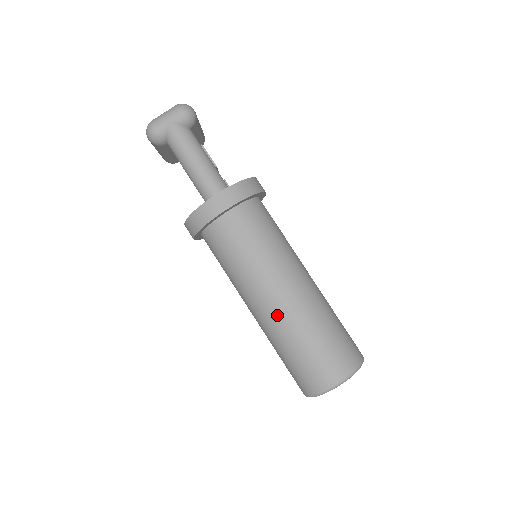
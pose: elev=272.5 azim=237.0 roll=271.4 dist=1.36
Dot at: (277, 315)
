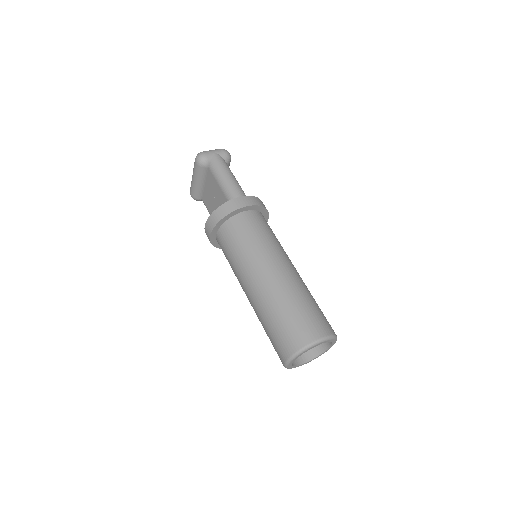
Dot at: (274, 282)
